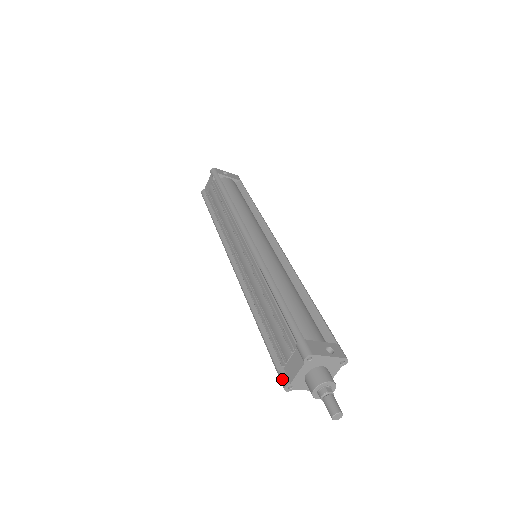
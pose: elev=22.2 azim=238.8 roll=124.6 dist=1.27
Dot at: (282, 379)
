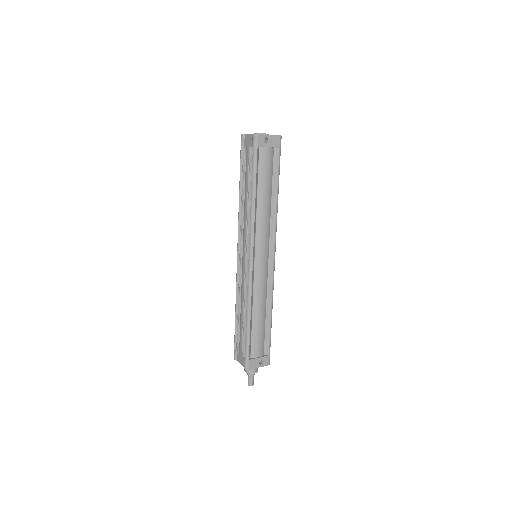
Dot at: (234, 356)
